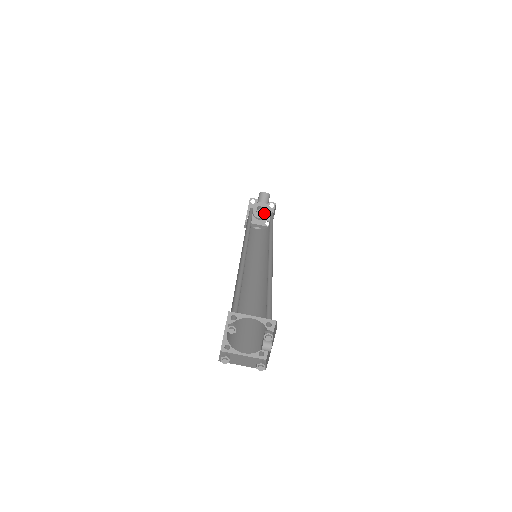
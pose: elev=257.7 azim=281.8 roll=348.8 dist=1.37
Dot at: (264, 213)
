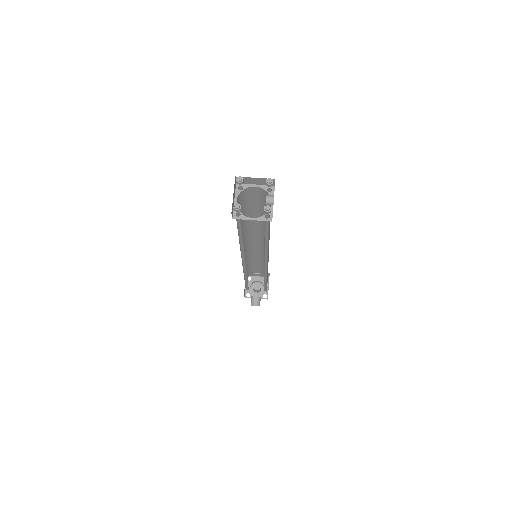
Dot at: (261, 291)
